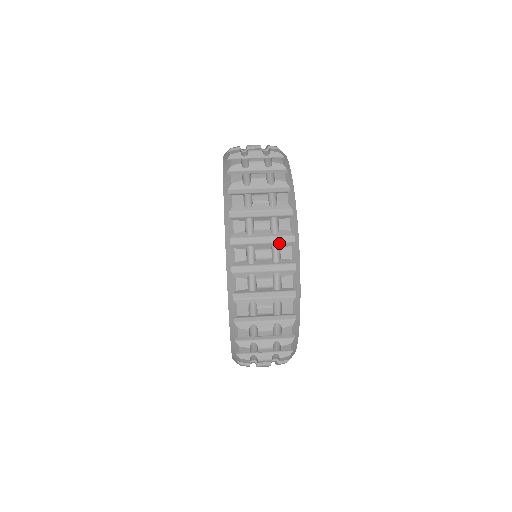
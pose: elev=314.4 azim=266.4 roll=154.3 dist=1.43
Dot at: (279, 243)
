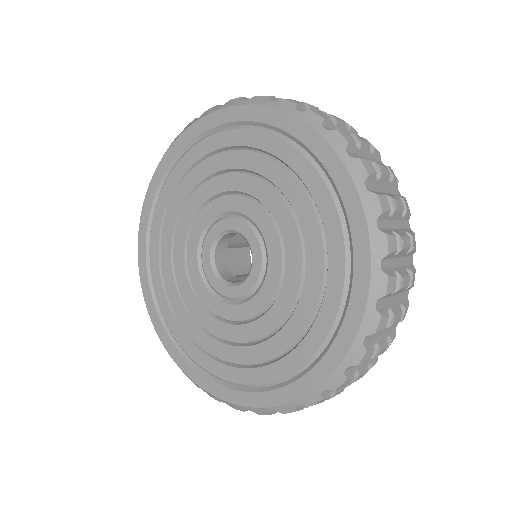
Dot at: (407, 265)
